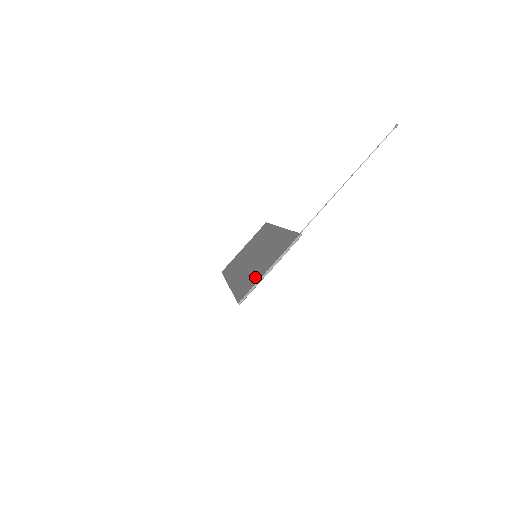
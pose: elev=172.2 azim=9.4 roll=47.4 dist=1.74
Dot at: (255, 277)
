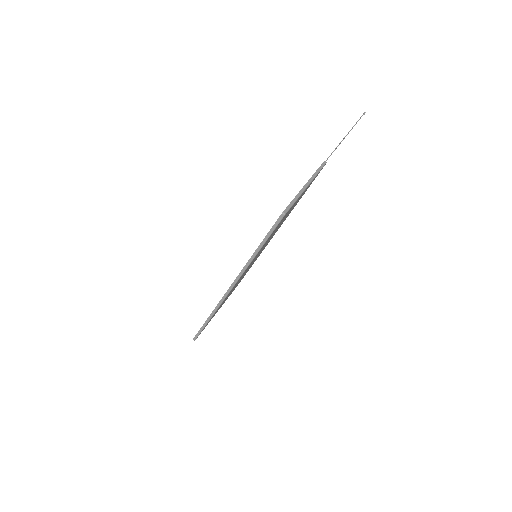
Dot at: occluded
